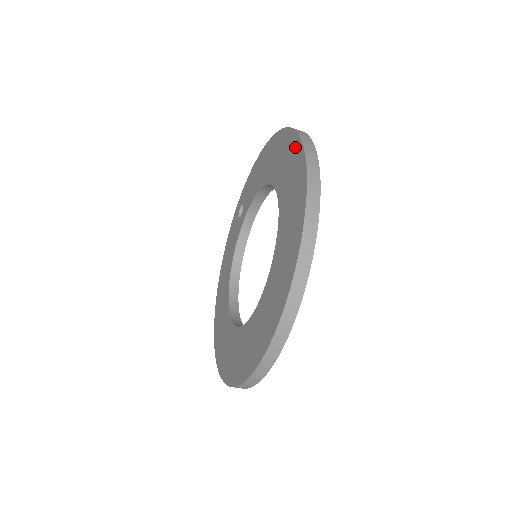
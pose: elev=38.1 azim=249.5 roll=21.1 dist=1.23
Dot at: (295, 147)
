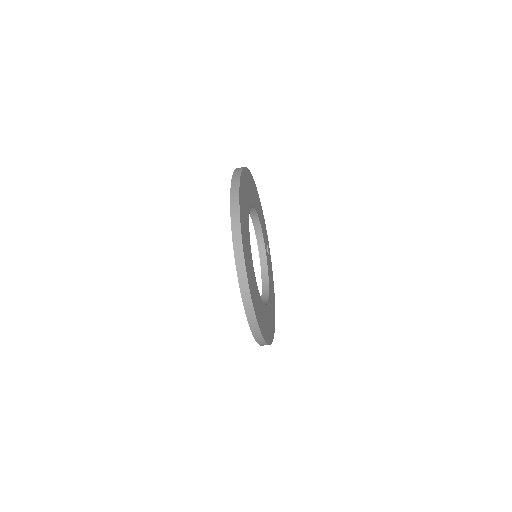
Dot at: occluded
